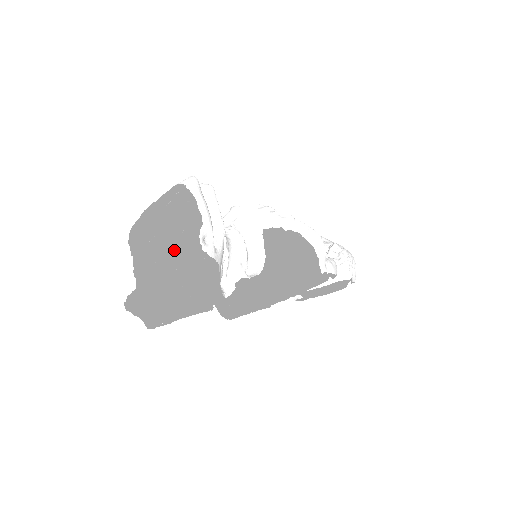
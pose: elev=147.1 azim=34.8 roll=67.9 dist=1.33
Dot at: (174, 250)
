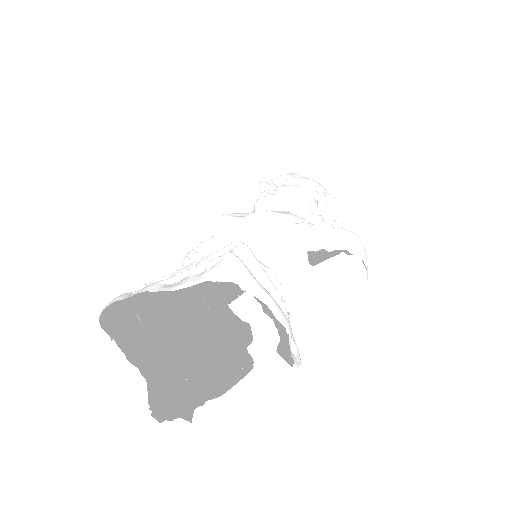
Dot at: (172, 309)
